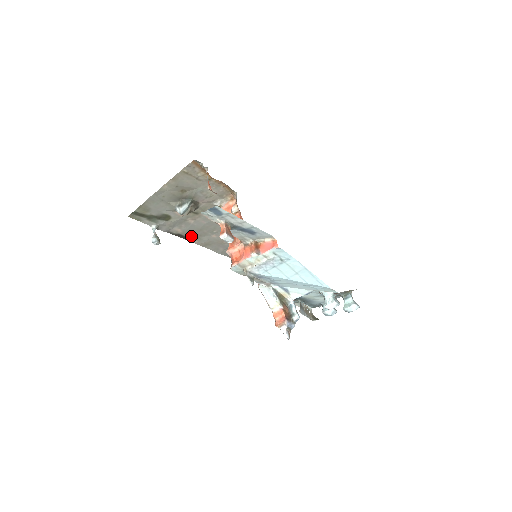
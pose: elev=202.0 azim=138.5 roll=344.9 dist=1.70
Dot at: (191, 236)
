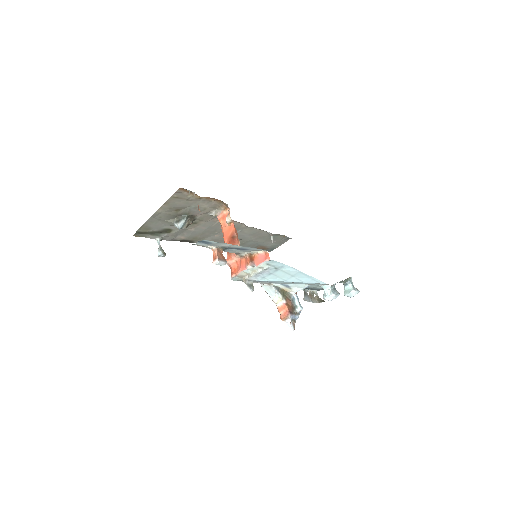
Dot at: (195, 239)
